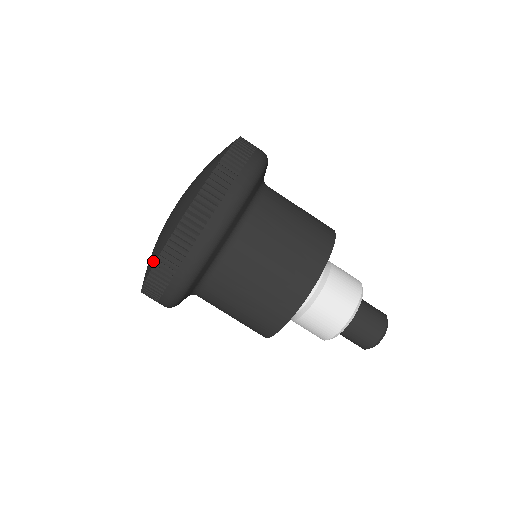
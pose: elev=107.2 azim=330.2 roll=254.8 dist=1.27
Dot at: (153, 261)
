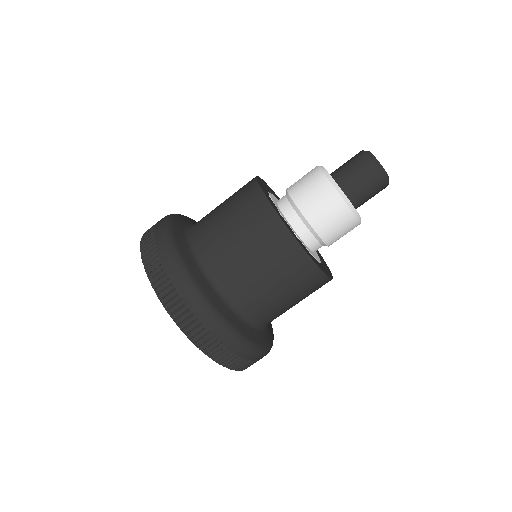
Dot at: (149, 279)
